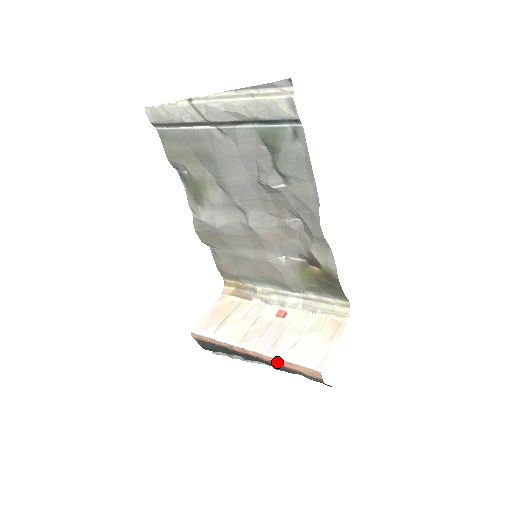
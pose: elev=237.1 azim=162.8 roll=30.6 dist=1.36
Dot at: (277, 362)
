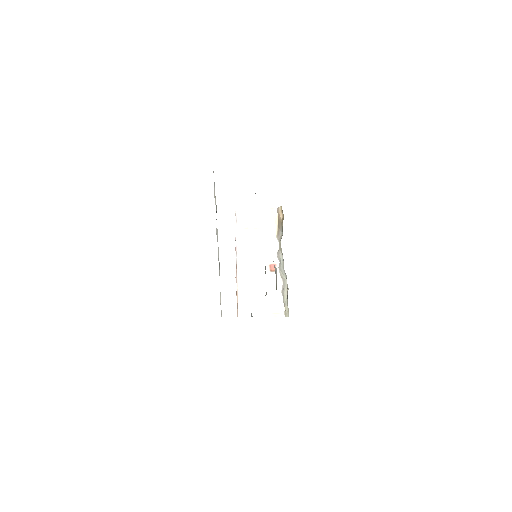
Dot at: (237, 285)
